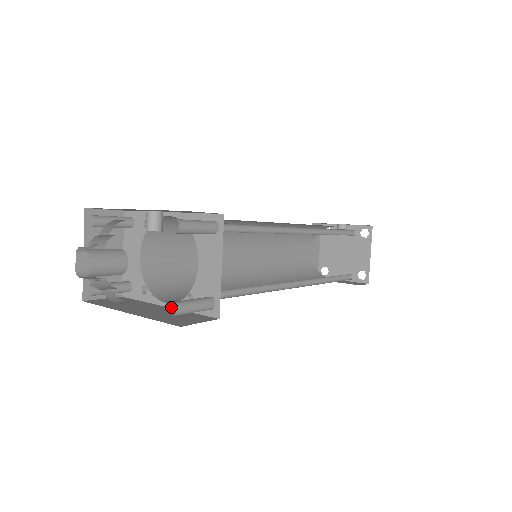
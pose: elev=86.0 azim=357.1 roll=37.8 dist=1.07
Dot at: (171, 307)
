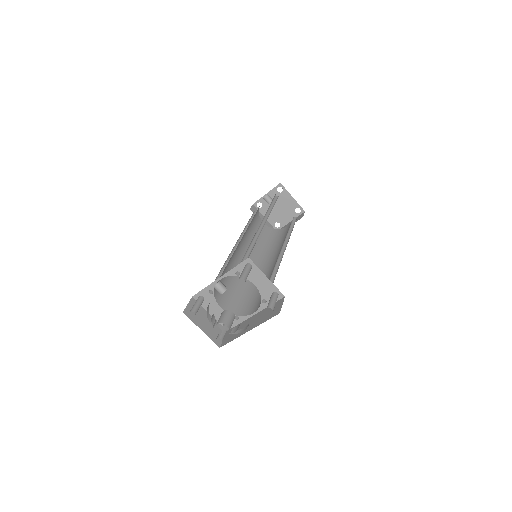
Dot at: (258, 312)
